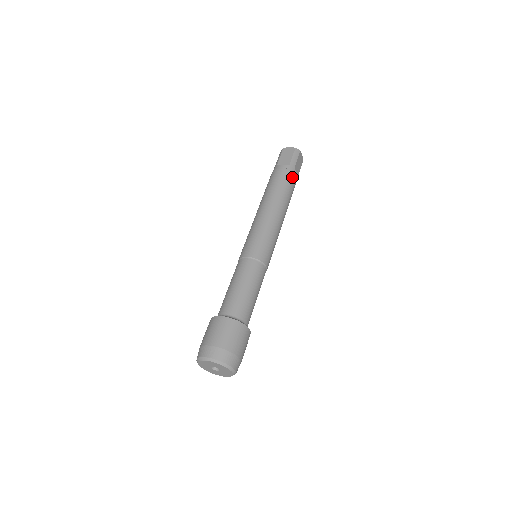
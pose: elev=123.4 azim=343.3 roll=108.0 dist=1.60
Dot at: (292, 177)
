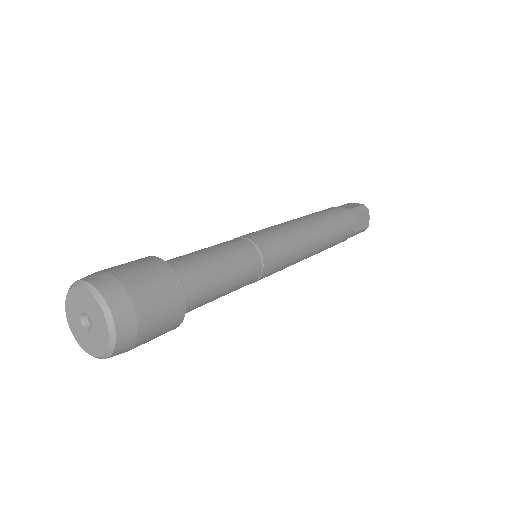
Dot at: (348, 219)
